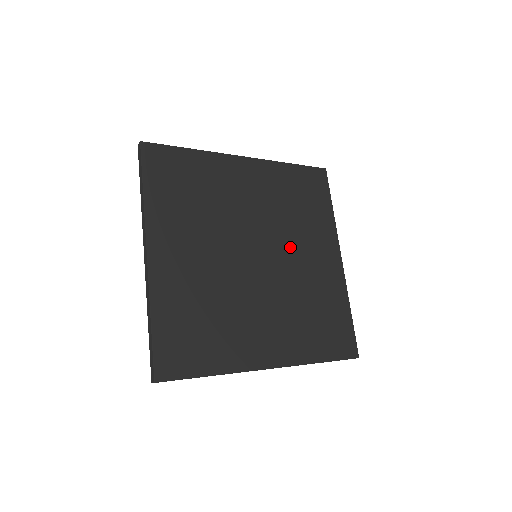
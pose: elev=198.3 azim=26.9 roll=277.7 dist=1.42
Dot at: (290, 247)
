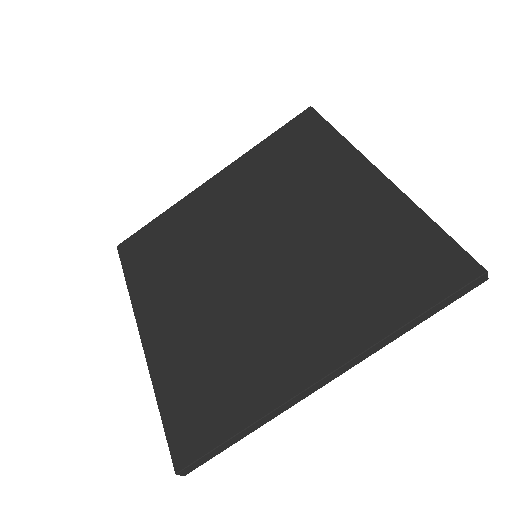
Dot at: (296, 215)
